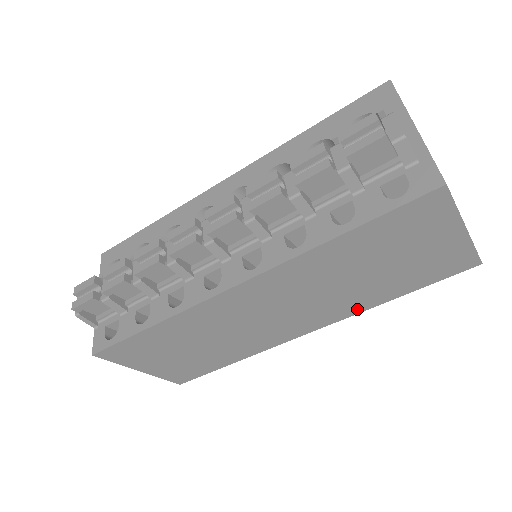
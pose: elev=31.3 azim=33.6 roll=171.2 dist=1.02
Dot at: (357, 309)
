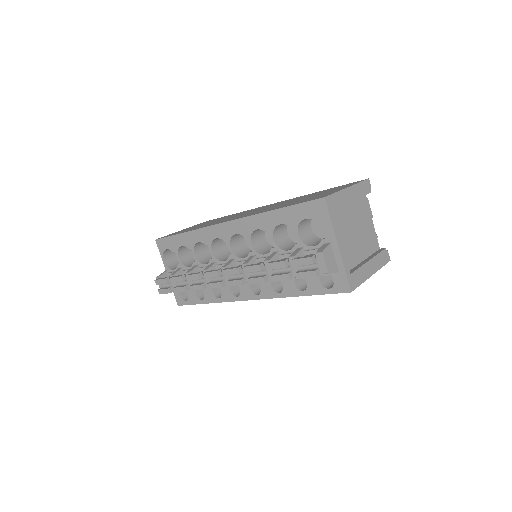
Dot at: occluded
